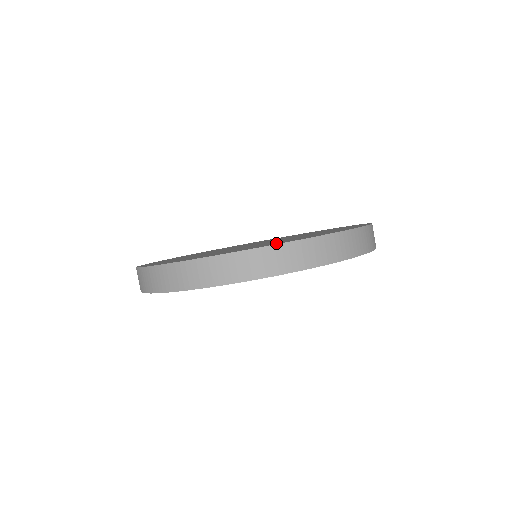
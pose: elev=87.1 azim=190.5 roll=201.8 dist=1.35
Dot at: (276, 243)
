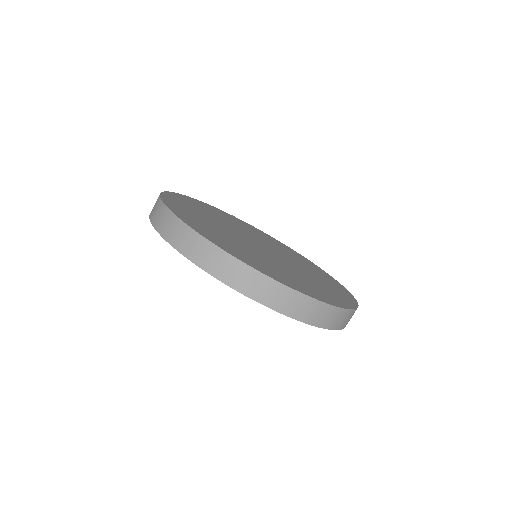
Dot at: (343, 300)
